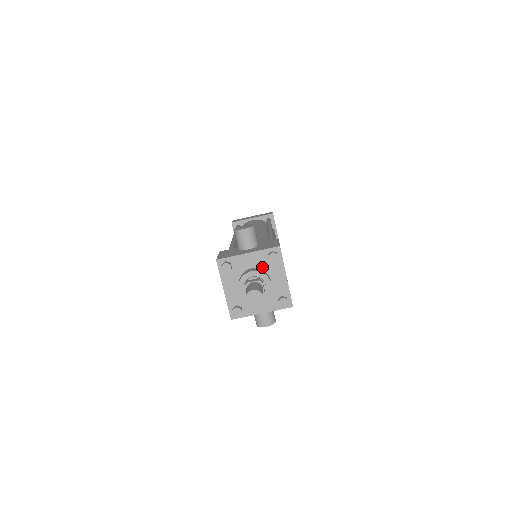
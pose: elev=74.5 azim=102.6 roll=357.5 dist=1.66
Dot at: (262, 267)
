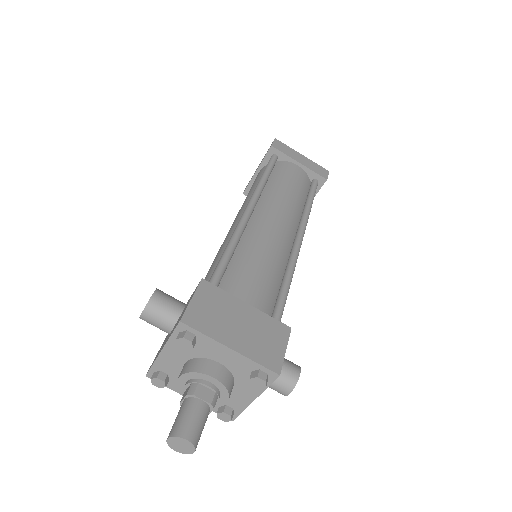
Dot at: (193, 355)
